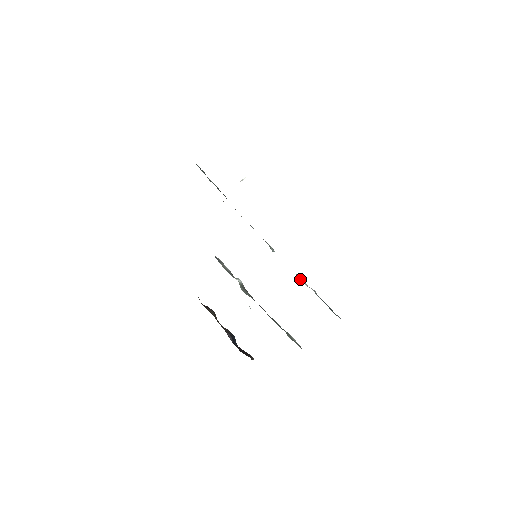
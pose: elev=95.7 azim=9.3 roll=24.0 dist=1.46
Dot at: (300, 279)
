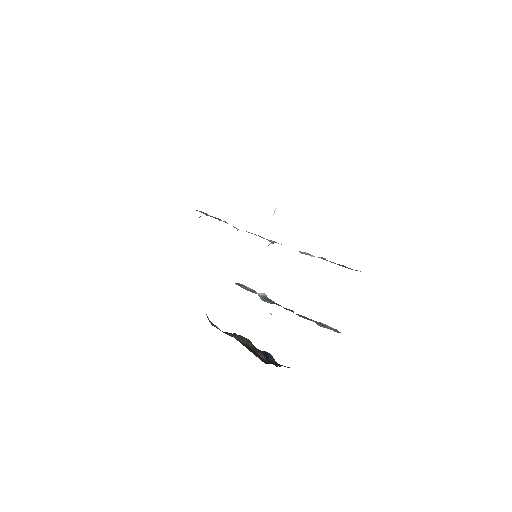
Dot at: occluded
